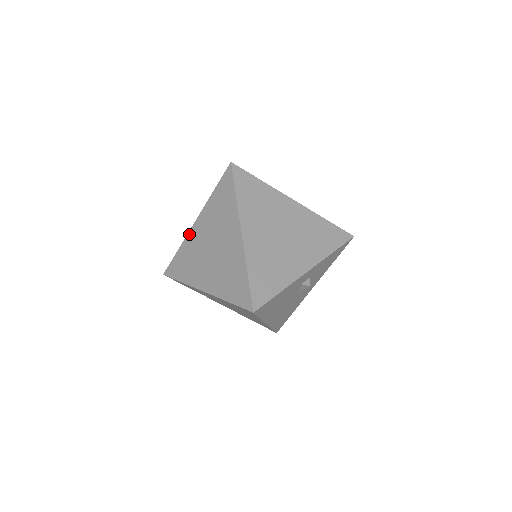
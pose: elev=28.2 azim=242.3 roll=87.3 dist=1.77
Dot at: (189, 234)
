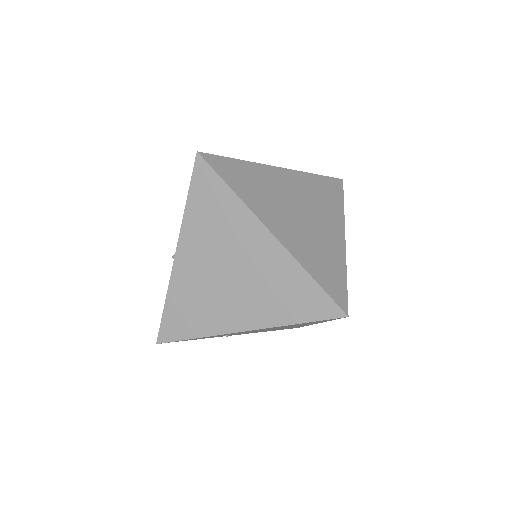
Dot at: (174, 273)
